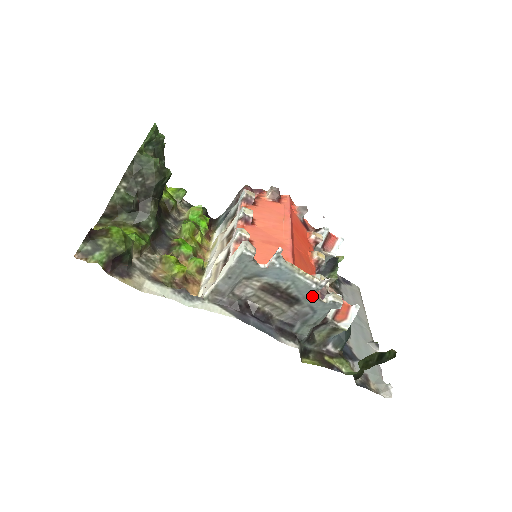
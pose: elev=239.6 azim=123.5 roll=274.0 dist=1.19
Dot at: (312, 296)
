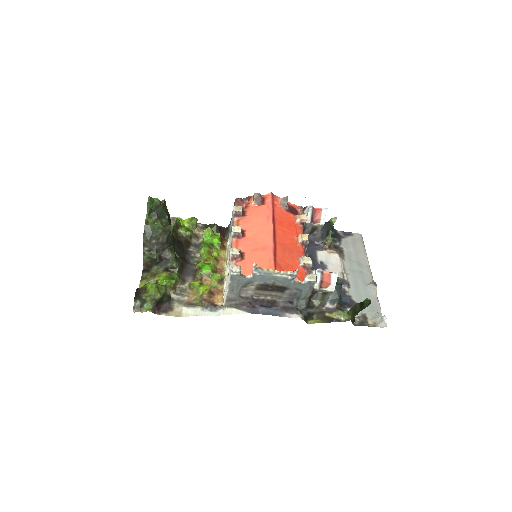
Dot at: (293, 283)
